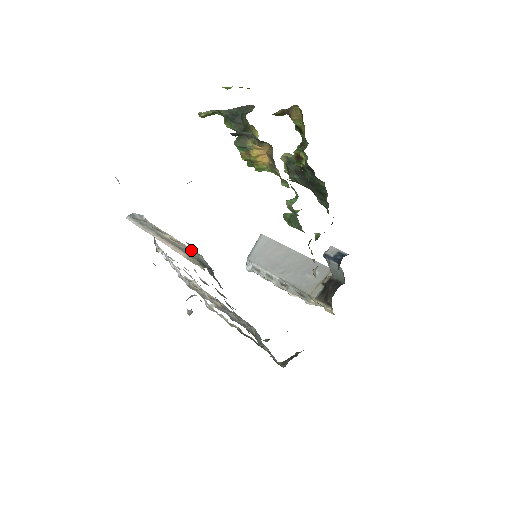
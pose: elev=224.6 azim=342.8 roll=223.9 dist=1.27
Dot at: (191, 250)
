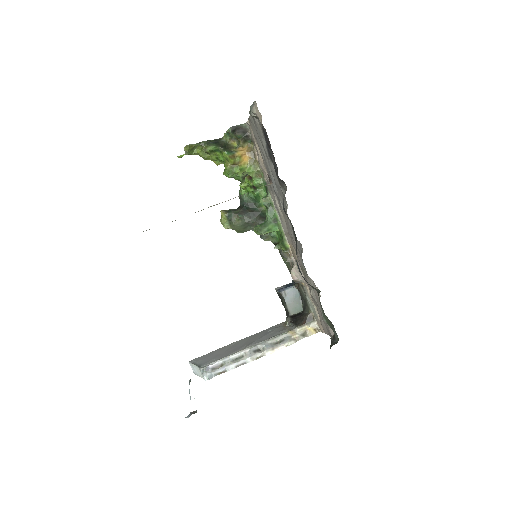
Dot at: occluded
